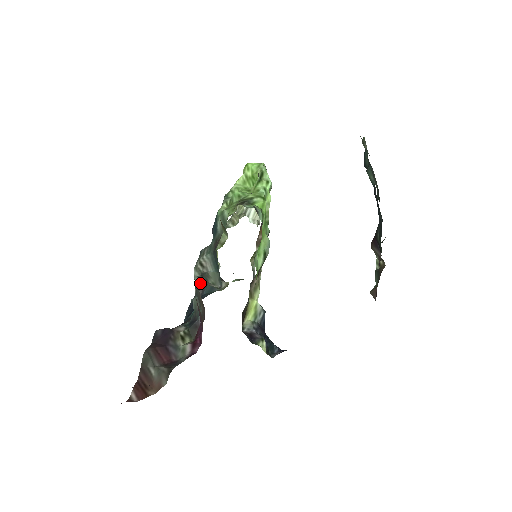
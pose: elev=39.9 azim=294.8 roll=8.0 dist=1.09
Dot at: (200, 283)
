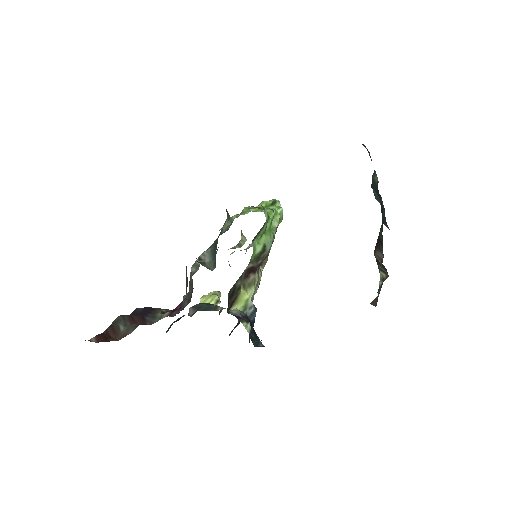
Dot at: occluded
